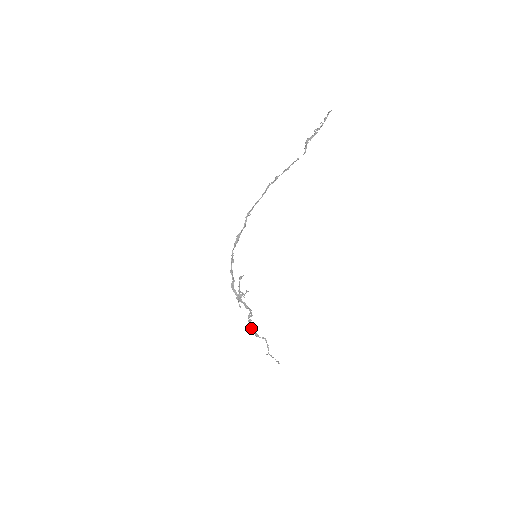
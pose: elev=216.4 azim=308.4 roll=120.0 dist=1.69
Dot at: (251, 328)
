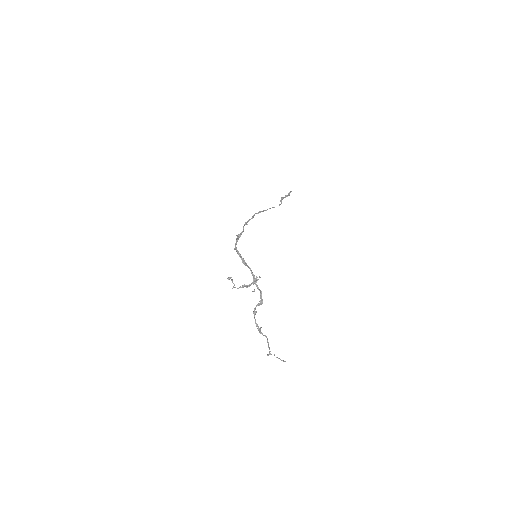
Dot at: (255, 321)
